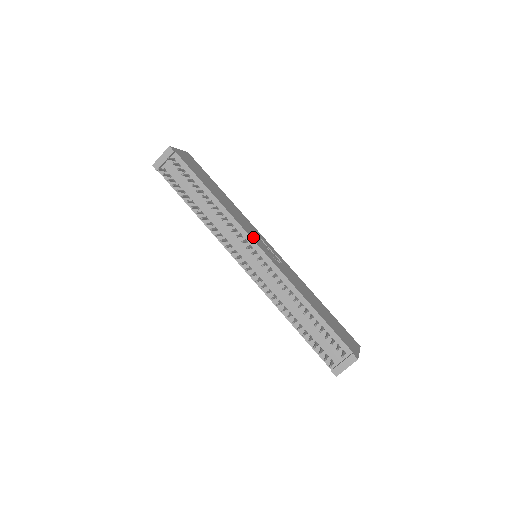
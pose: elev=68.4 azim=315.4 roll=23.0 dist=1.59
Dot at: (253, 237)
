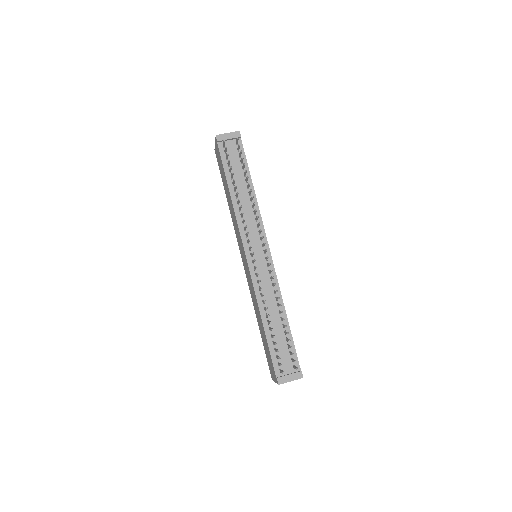
Dot at: occluded
